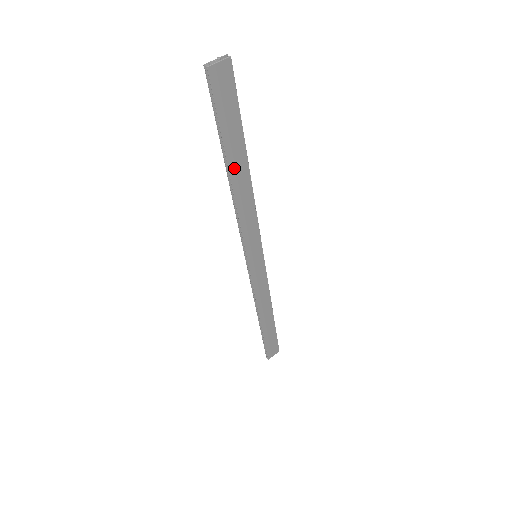
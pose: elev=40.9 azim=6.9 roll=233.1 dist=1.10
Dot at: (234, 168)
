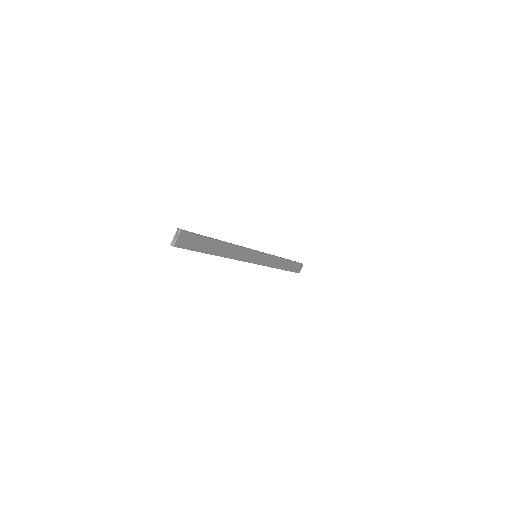
Dot at: (216, 251)
